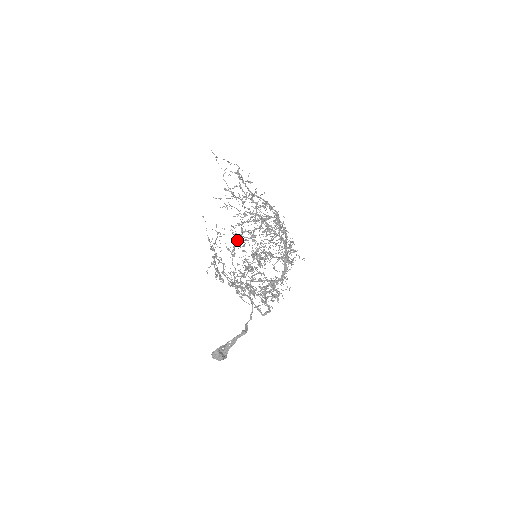
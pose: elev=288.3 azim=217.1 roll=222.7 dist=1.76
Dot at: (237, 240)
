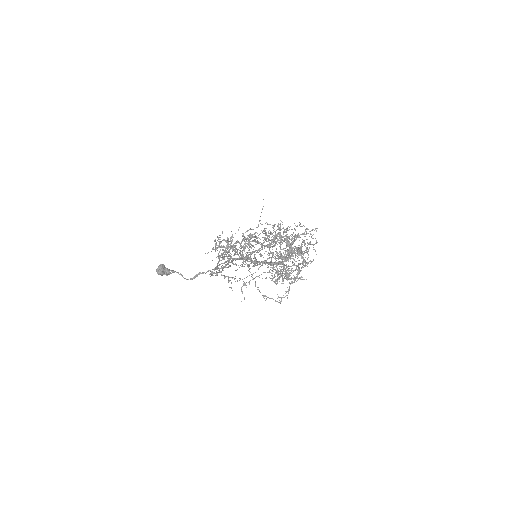
Dot at: (258, 242)
